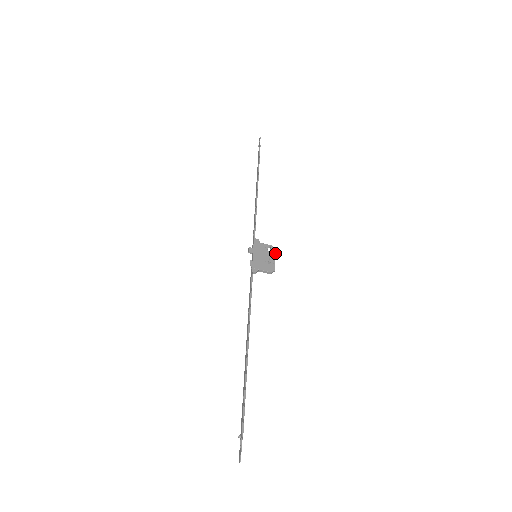
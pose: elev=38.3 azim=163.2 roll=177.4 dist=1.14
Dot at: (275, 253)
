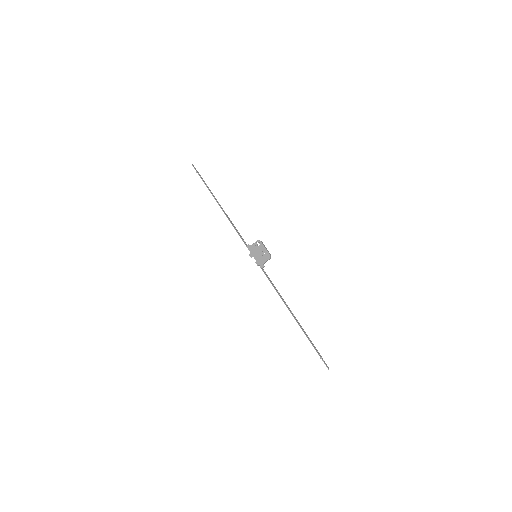
Dot at: (262, 244)
